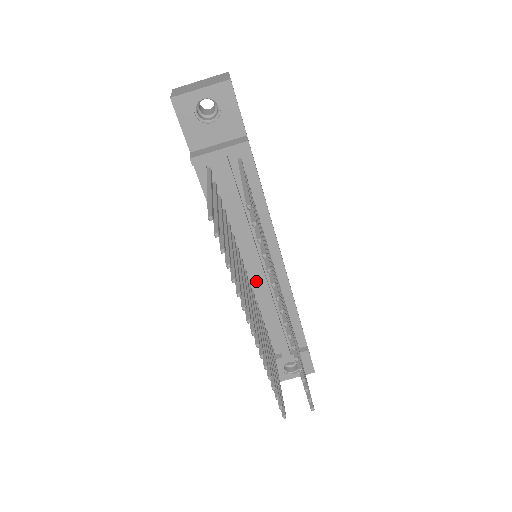
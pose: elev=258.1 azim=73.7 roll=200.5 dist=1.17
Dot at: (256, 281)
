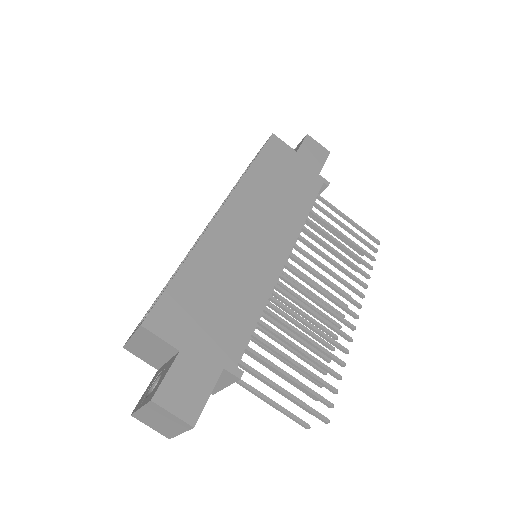
Dot at: occluded
